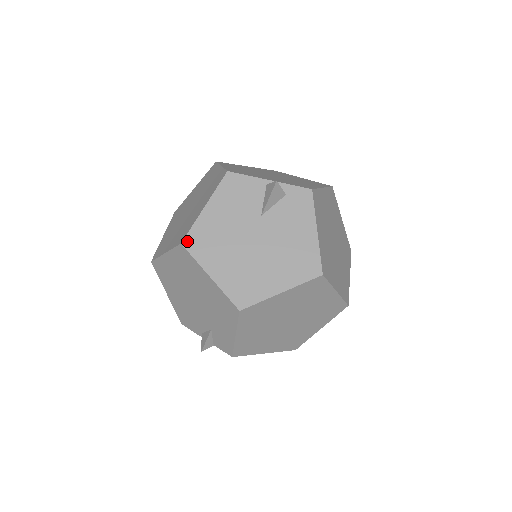
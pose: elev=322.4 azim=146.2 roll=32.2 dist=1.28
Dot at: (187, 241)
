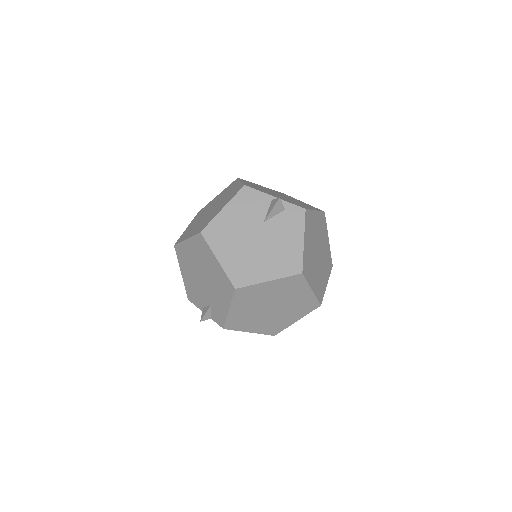
Dot at: (205, 231)
